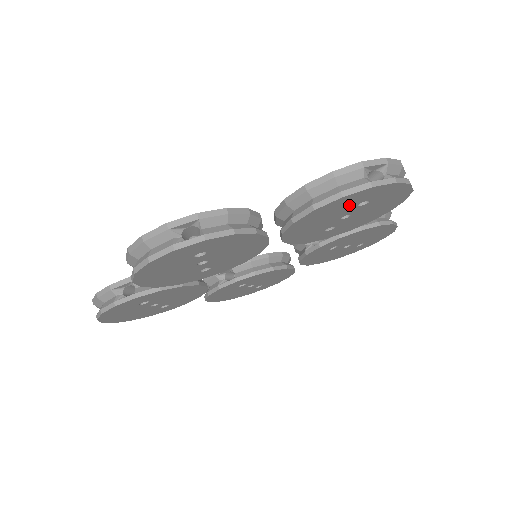
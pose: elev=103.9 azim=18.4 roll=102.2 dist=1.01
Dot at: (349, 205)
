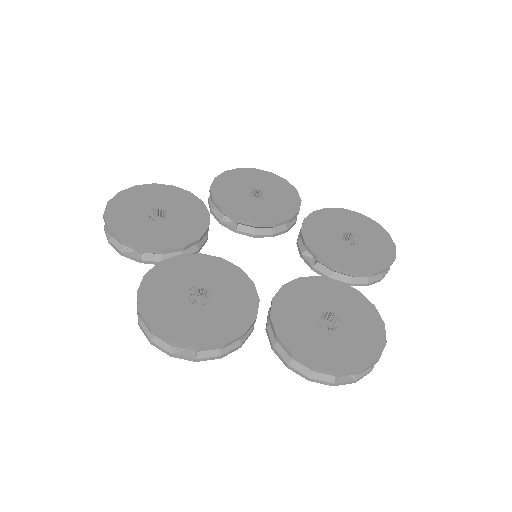
Dot at: occluded
